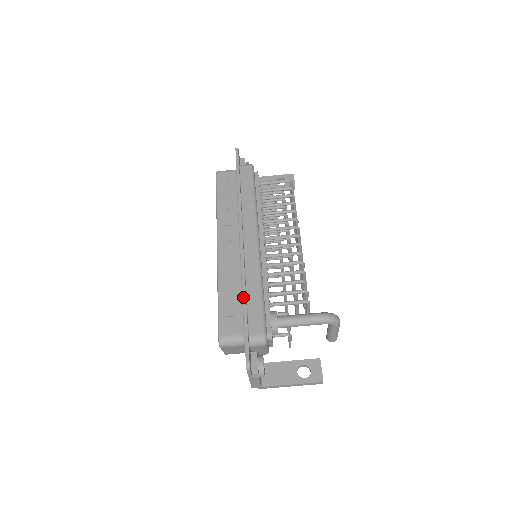
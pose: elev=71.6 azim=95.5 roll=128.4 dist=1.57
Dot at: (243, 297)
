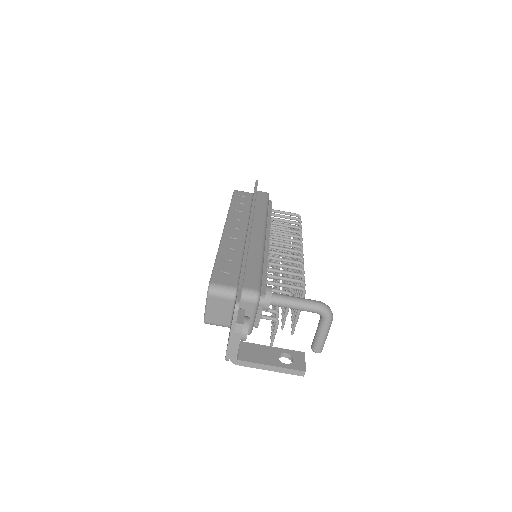
Dot at: (243, 259)
